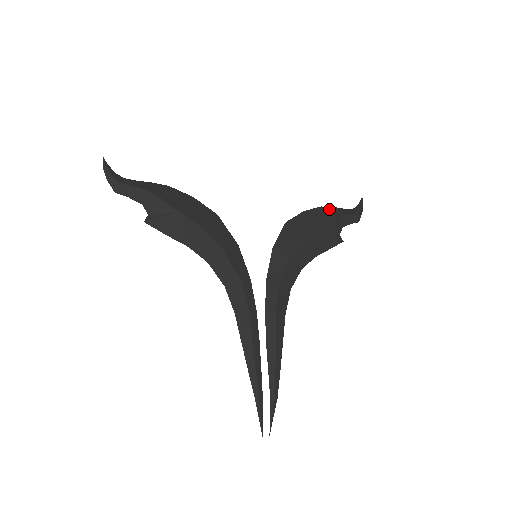
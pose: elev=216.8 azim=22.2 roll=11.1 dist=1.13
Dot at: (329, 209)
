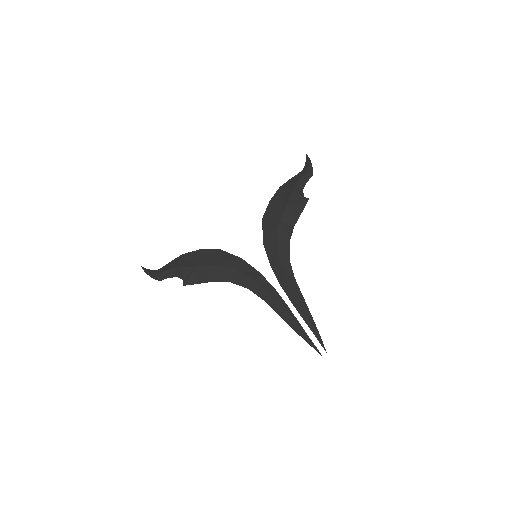
Dot at: (286, 185)
